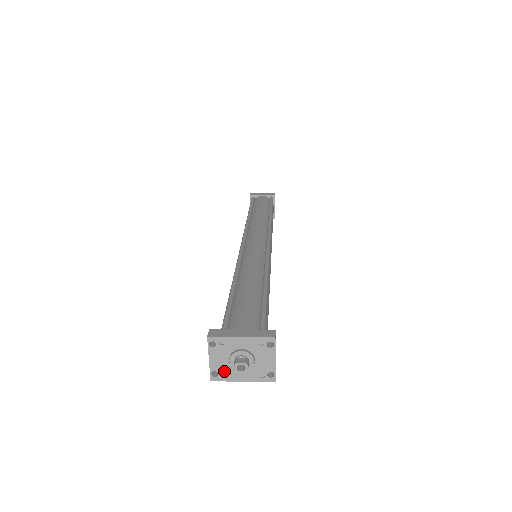
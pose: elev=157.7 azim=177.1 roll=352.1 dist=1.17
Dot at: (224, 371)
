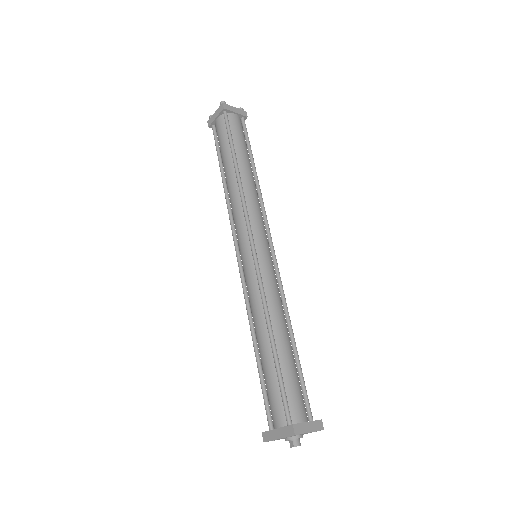
Dot at: occluded
